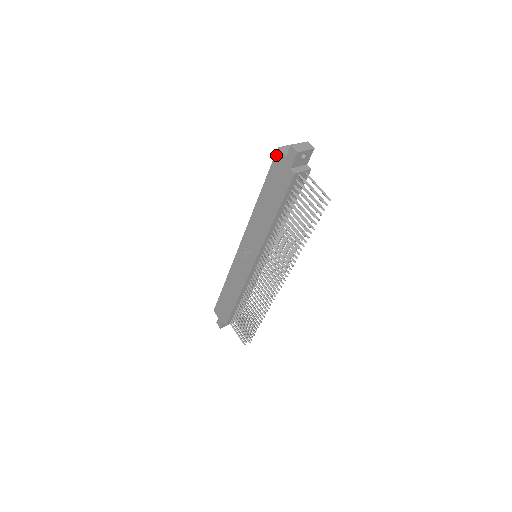
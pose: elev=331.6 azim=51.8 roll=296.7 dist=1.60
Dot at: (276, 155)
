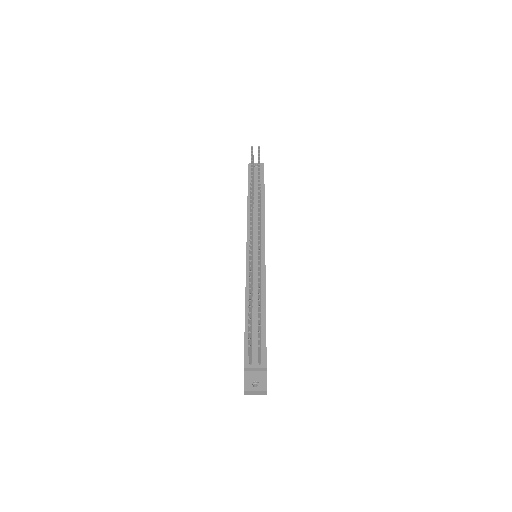
Dot at: occluded
